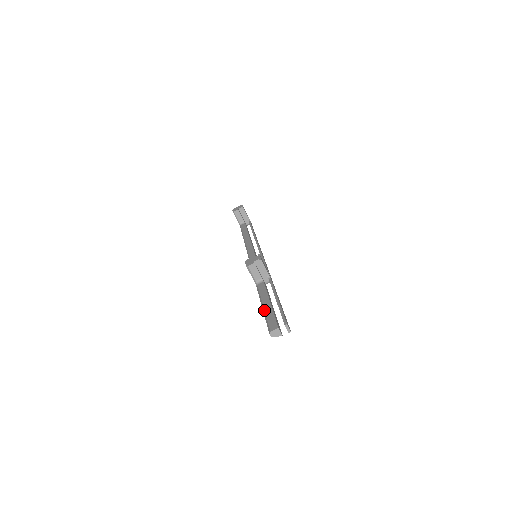
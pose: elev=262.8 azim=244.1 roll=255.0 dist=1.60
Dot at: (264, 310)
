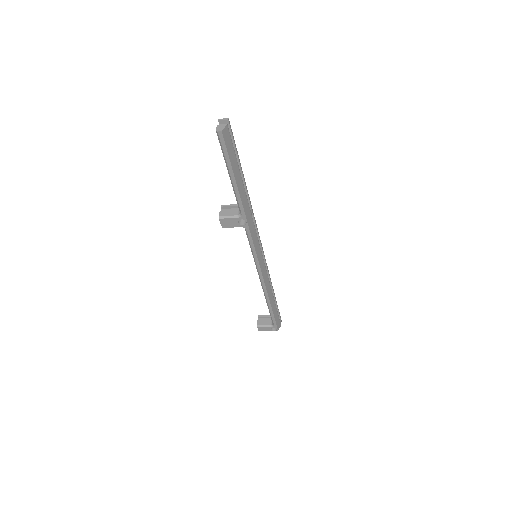
Dot at: occluded
